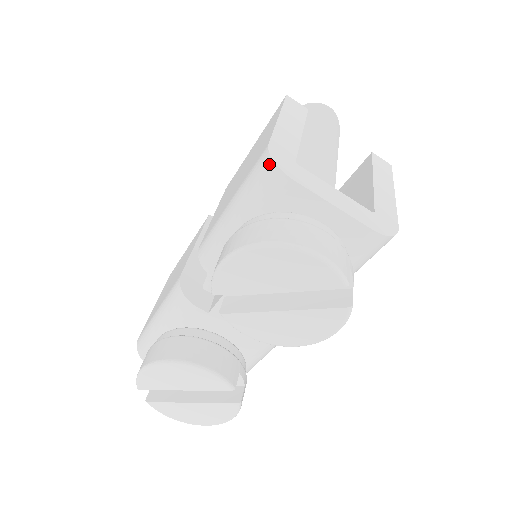
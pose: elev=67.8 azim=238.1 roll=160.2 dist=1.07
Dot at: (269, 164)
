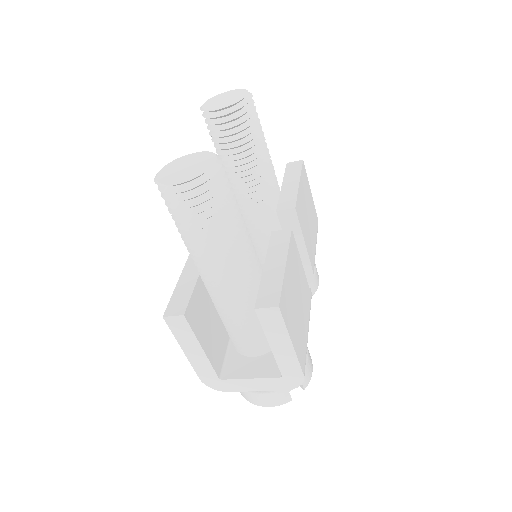
Dot at: (211, 385)
